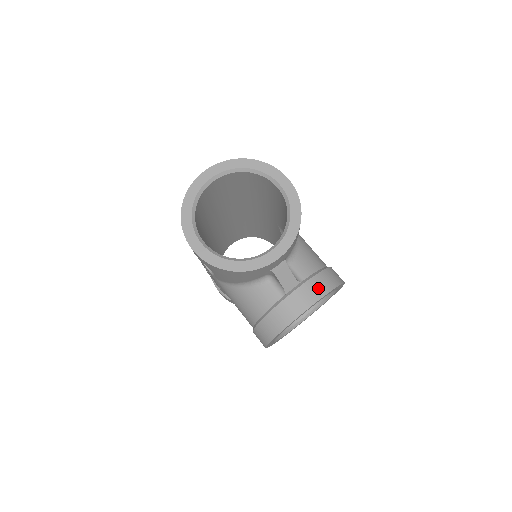
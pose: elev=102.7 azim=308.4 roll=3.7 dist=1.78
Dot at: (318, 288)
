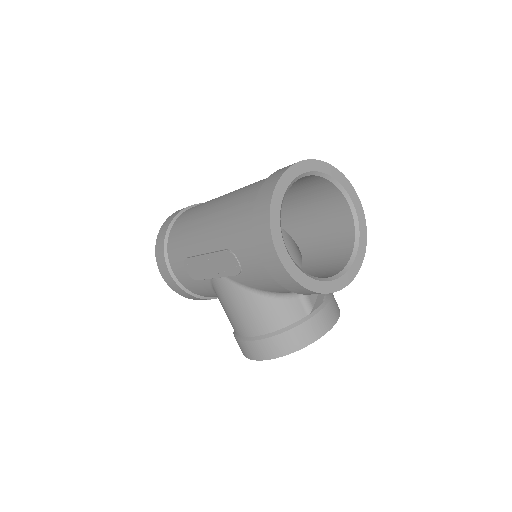
Dot at: (334, 311)
